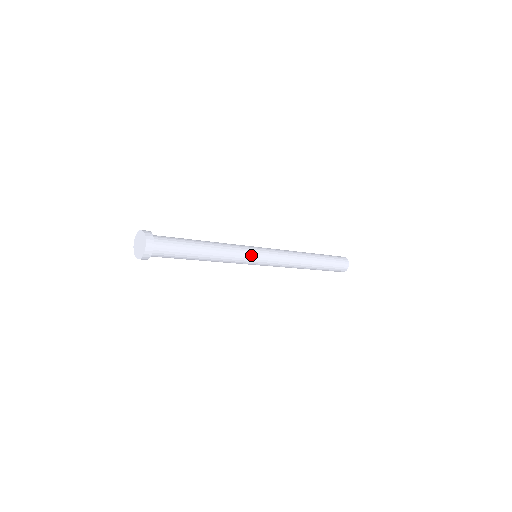
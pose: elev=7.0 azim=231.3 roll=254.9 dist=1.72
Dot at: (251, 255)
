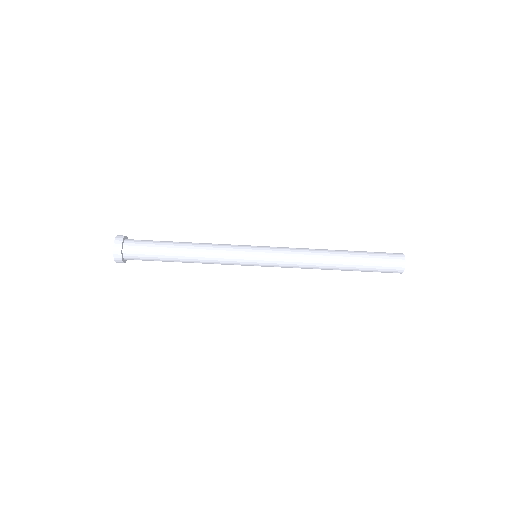
Dot at: (242, 245)
